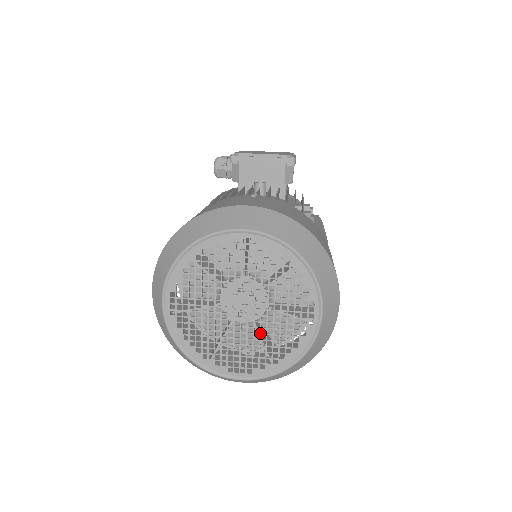
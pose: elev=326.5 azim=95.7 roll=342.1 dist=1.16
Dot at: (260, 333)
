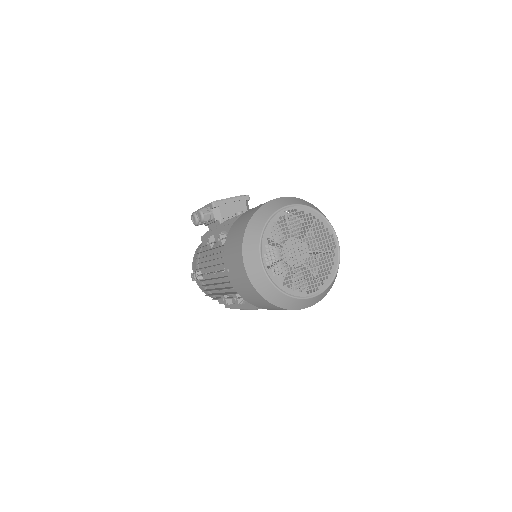
Dot at: (315, 263)
